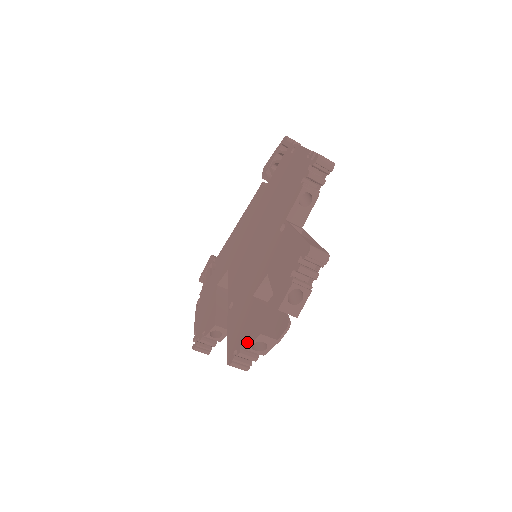
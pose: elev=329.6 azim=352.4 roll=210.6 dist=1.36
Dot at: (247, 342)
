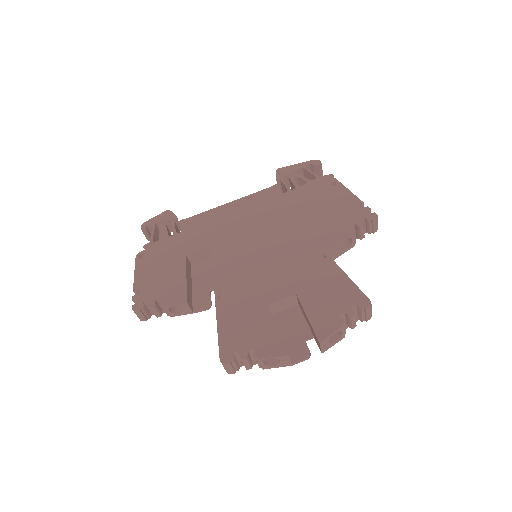
Dot at: (262, 353)
